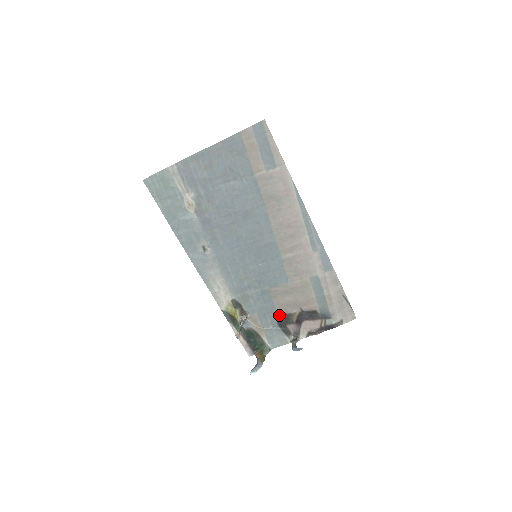
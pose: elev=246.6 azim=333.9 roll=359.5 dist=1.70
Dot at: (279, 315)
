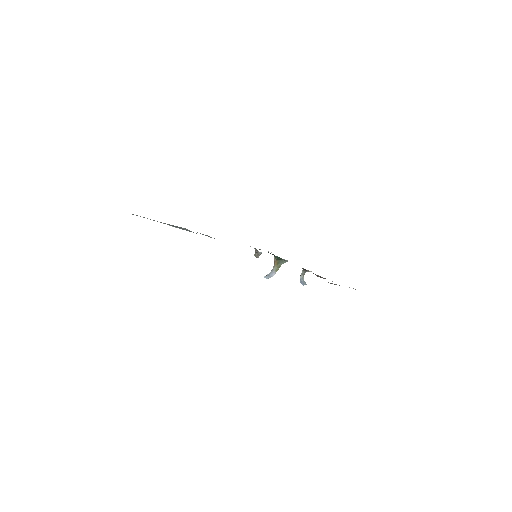
Dot at: occluded
